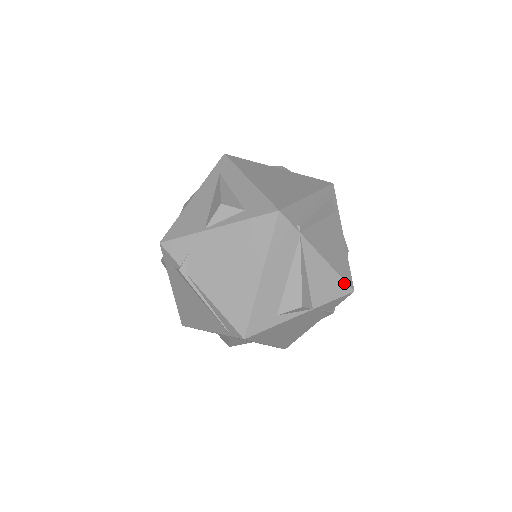
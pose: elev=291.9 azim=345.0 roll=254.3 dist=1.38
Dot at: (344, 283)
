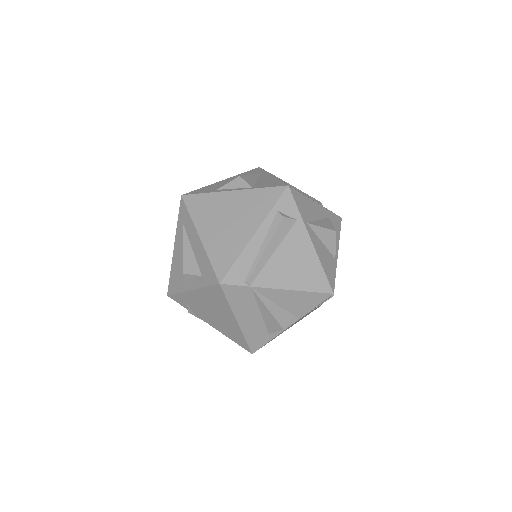
Dot at: (319, 294)
